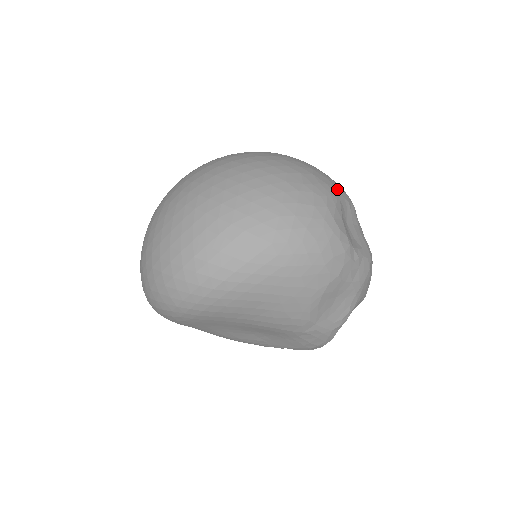
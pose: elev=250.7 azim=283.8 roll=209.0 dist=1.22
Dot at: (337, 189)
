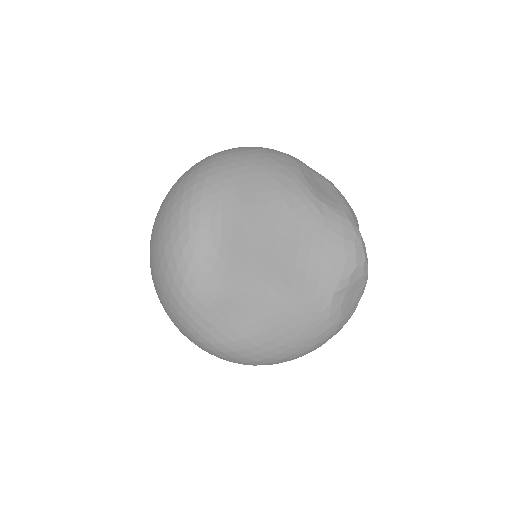
Dot at: occluded
